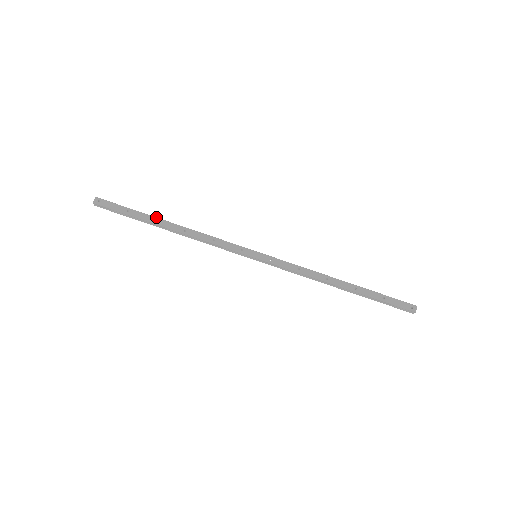
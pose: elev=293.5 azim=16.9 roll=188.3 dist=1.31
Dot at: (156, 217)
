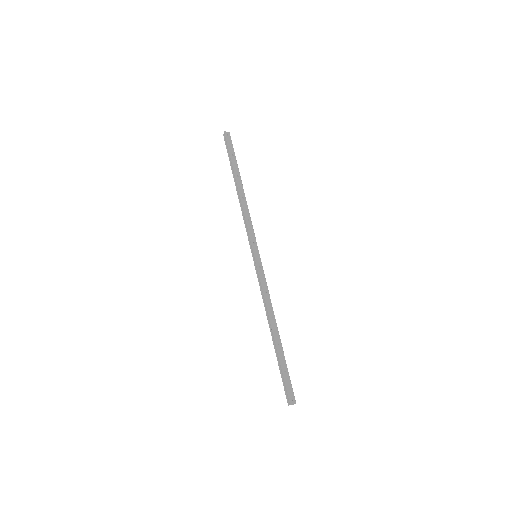
Dot at: occluded
